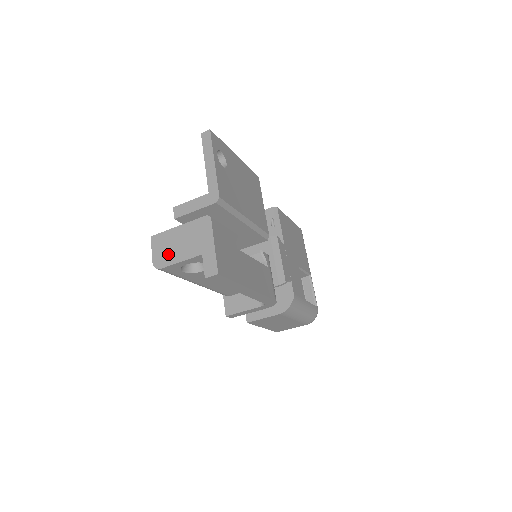
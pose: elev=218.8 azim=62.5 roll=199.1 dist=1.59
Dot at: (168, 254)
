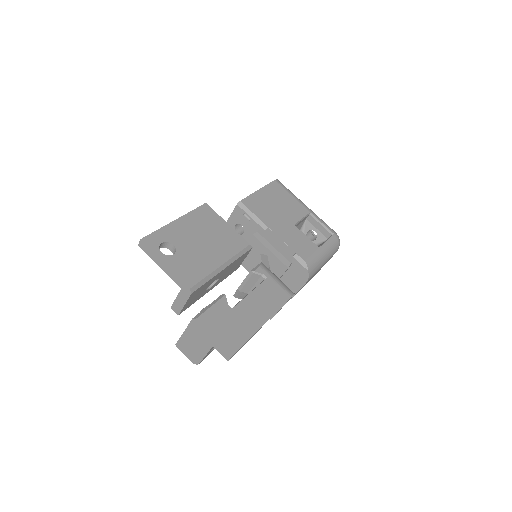
Dot at: (194, 353)
